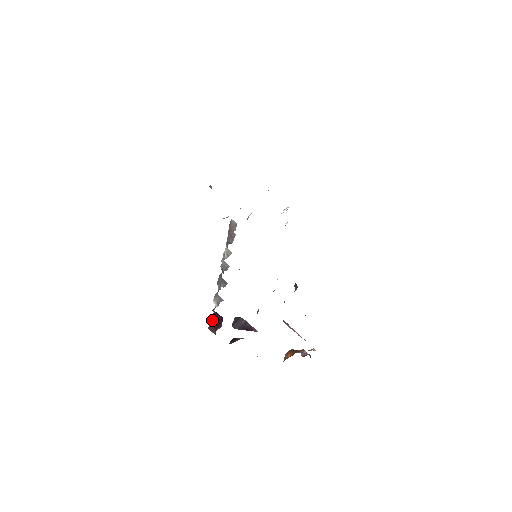
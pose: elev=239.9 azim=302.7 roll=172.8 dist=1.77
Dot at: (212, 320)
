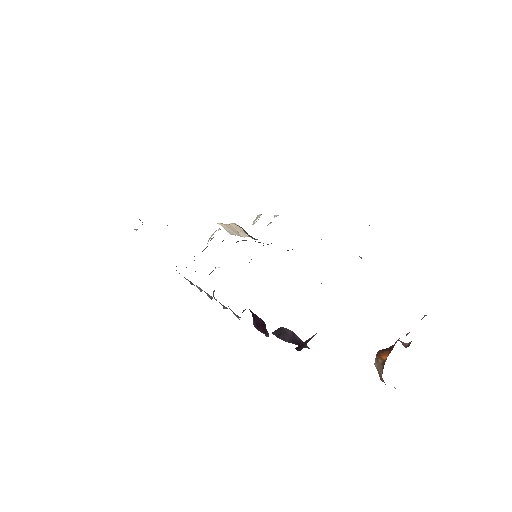
Dot at: (253, 321)
